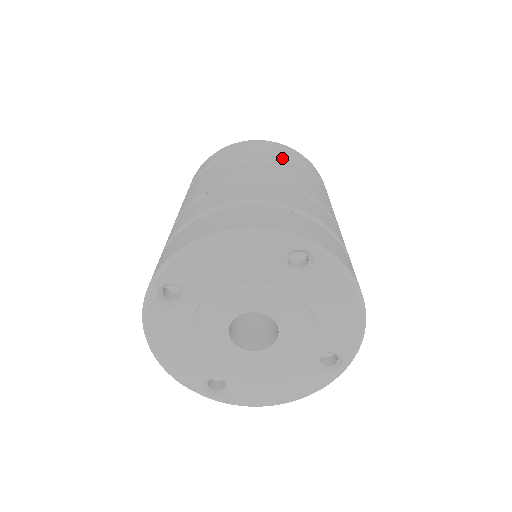
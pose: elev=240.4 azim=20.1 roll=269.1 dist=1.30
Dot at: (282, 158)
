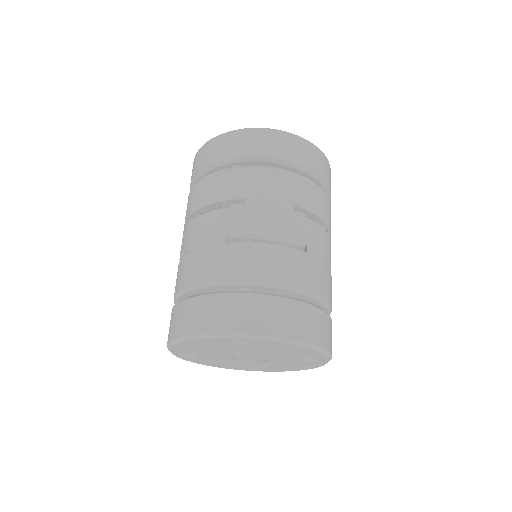
Dot at: occluded
